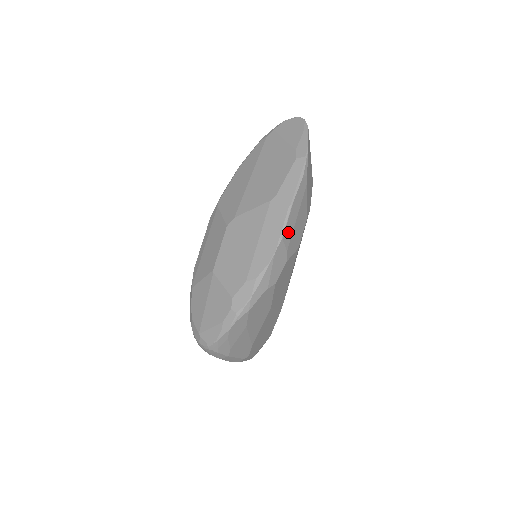
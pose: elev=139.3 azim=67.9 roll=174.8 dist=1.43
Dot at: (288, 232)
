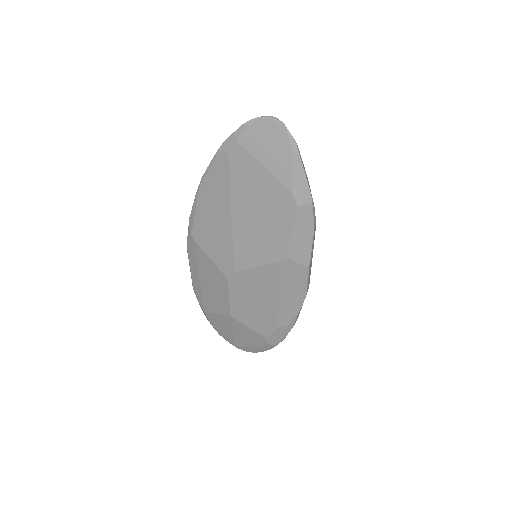
Dot at: (309, 280)
